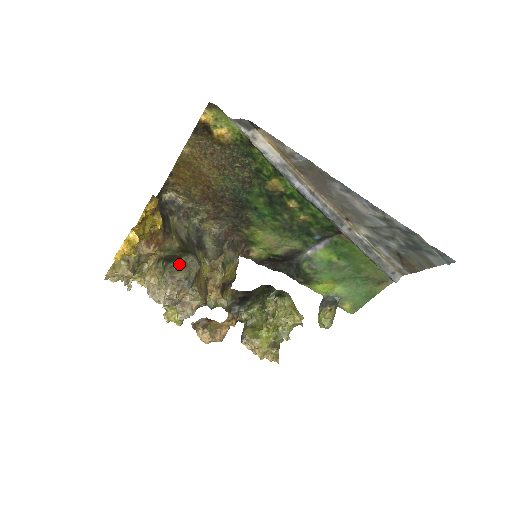
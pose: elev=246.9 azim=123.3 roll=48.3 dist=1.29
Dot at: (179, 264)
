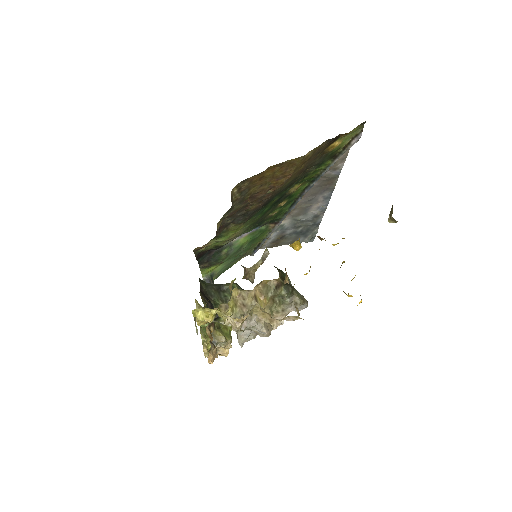
Dot at: occluded
